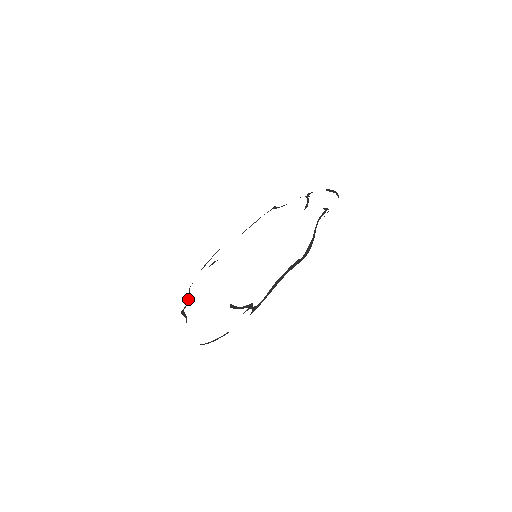
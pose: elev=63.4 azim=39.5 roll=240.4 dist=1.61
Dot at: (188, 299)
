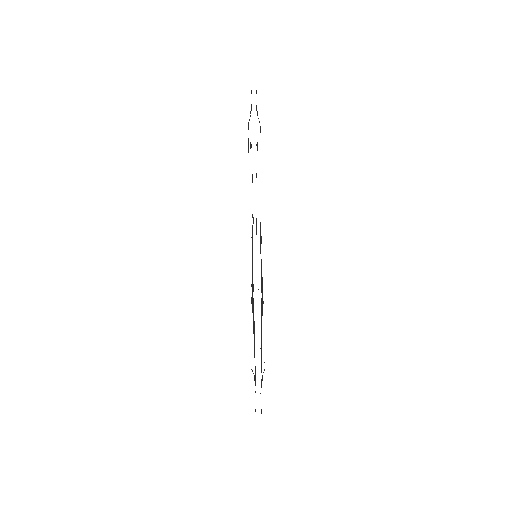
Dot at: occluded
